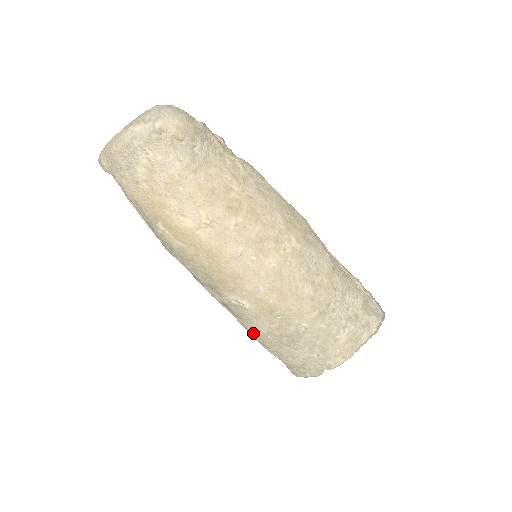
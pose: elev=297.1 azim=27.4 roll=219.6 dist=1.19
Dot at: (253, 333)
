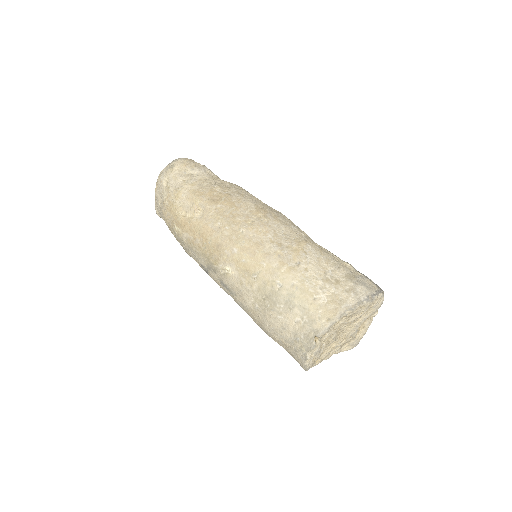
Dot at: (249, 310)
